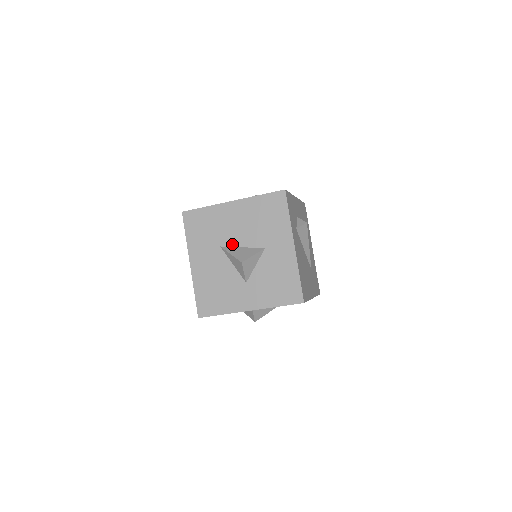
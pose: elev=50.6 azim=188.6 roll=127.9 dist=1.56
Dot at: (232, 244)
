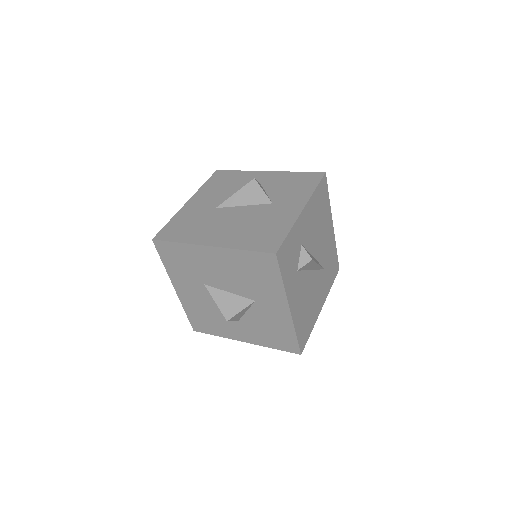
Dot at: (217, 286)
